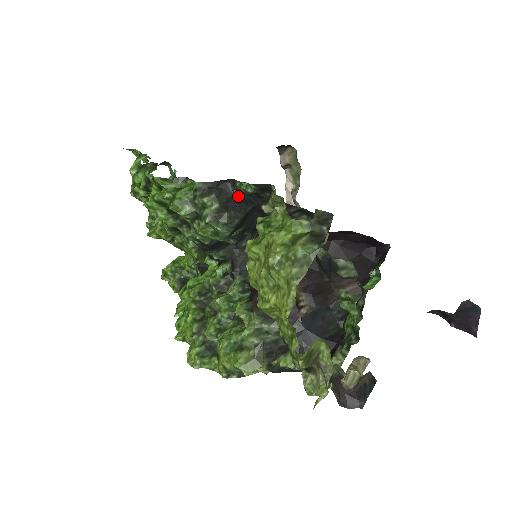
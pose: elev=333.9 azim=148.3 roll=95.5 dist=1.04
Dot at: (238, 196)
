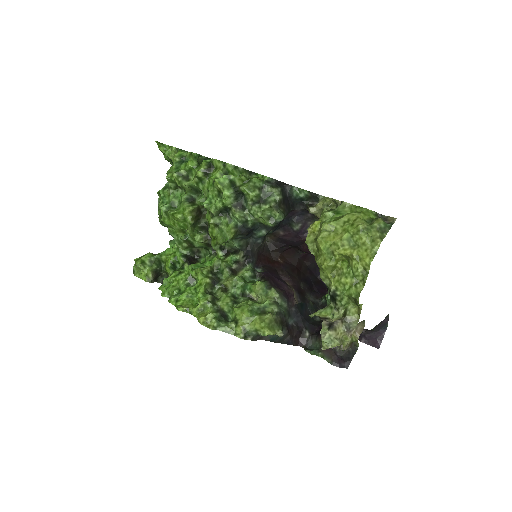
Dot at: (289, 197)
